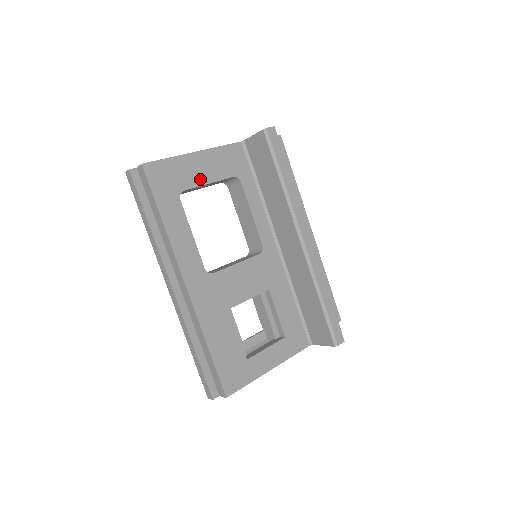
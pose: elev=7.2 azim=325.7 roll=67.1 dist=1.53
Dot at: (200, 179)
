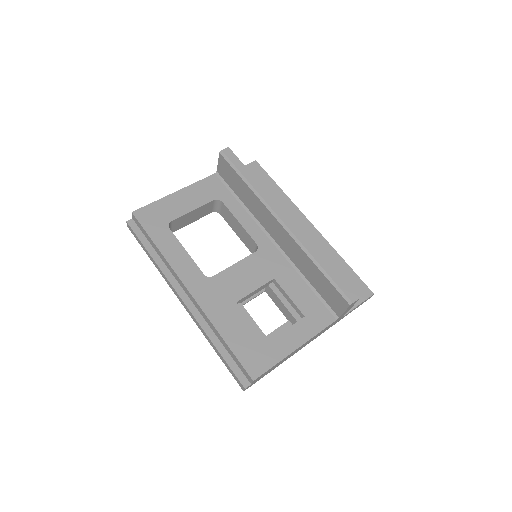
Dot at: (184, 209)
